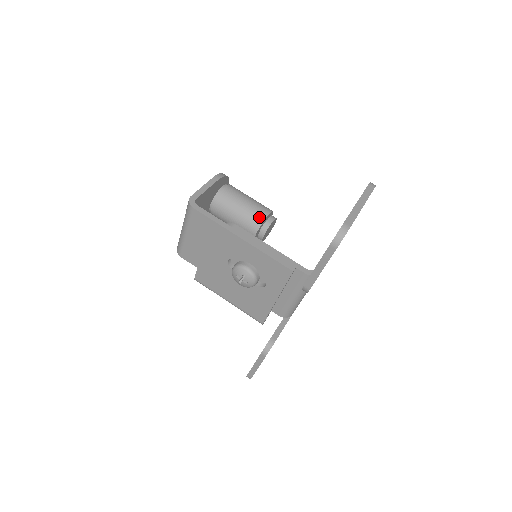
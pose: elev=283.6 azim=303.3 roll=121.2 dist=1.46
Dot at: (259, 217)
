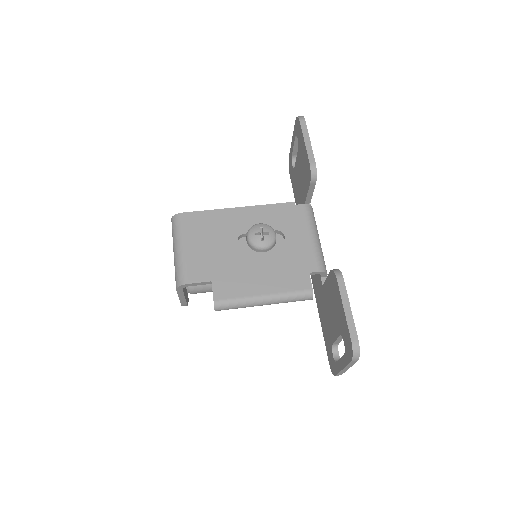
Dot at: occluded
